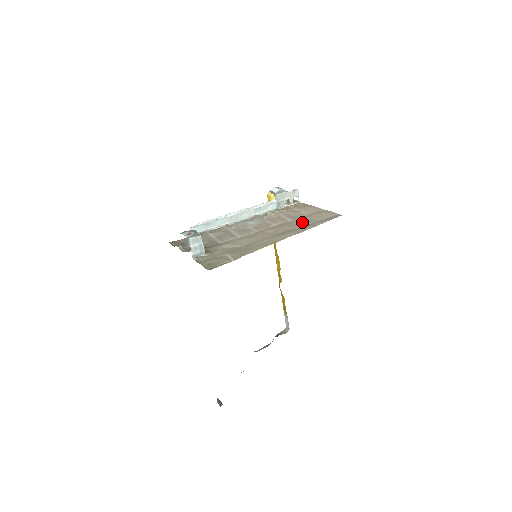
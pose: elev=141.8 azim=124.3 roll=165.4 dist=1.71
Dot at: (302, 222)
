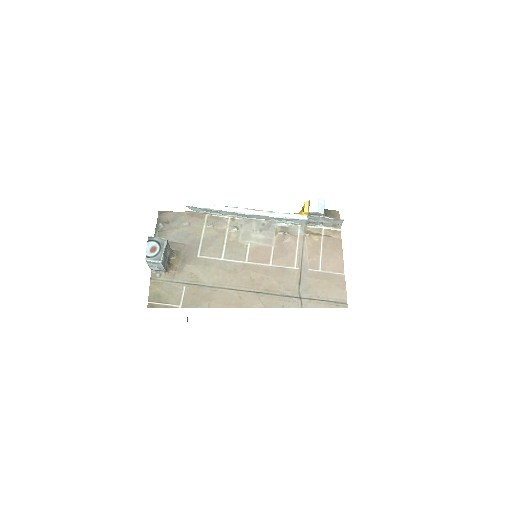
Dot at: (299, 285)
